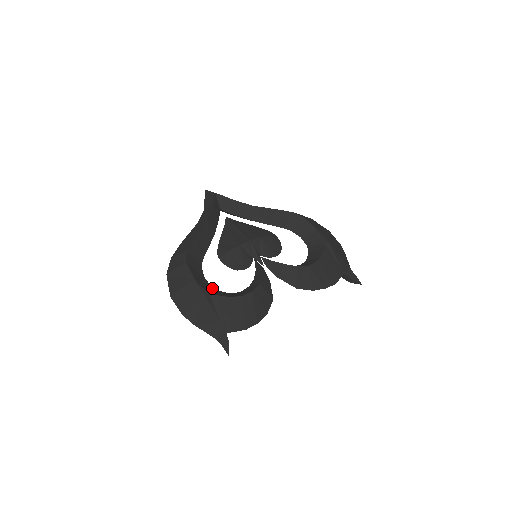
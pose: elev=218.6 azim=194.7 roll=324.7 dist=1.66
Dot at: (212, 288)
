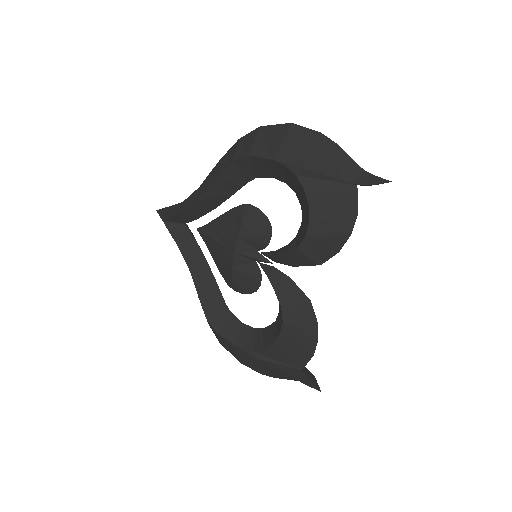
Dot at: (255, 333)
